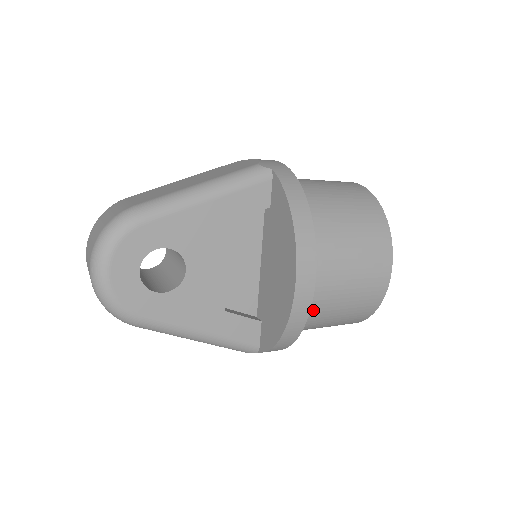
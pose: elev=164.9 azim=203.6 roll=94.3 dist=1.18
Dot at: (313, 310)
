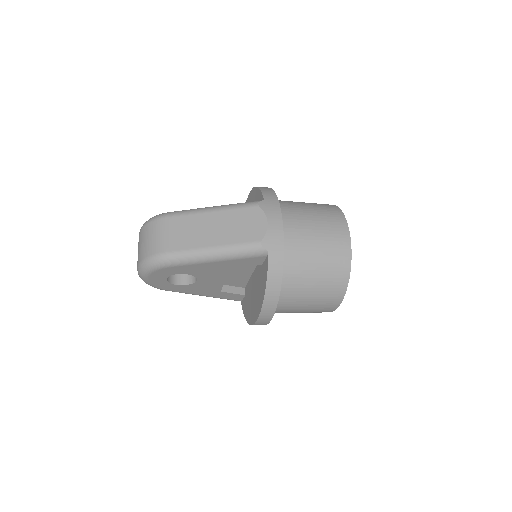
Dot at: occluded
